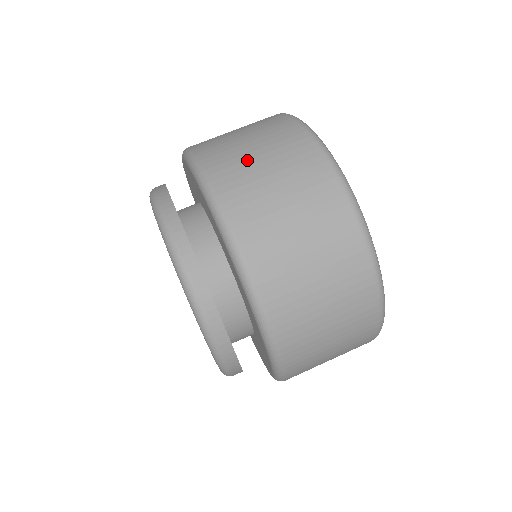
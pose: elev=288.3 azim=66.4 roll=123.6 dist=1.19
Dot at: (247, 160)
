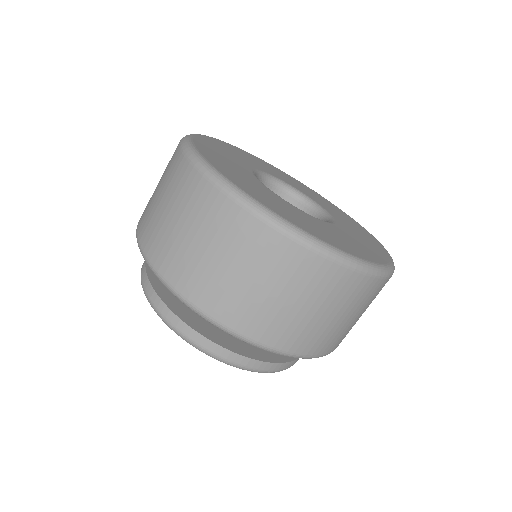
Dot at: (181, 244)
